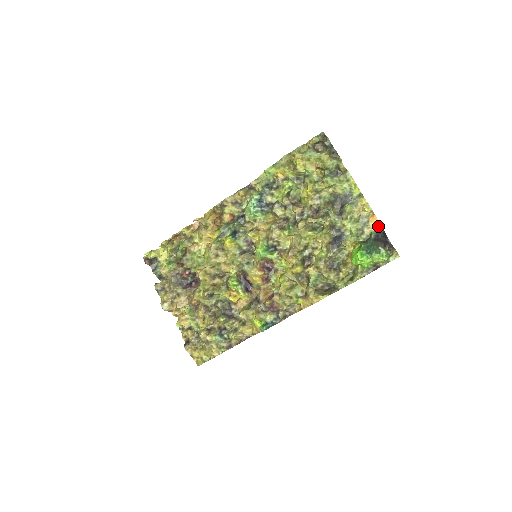
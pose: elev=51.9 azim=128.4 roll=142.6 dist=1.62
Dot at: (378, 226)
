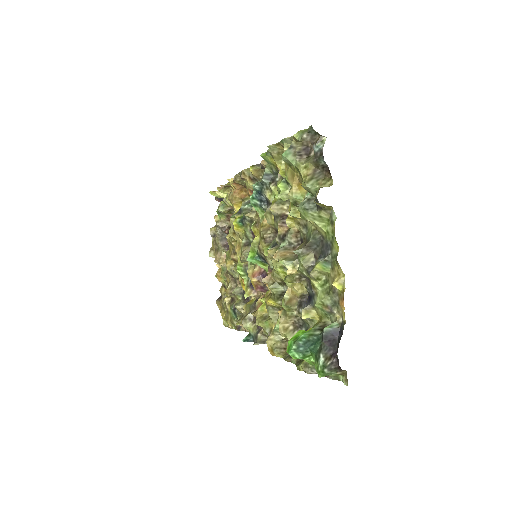
Dot at: (343, 320)
